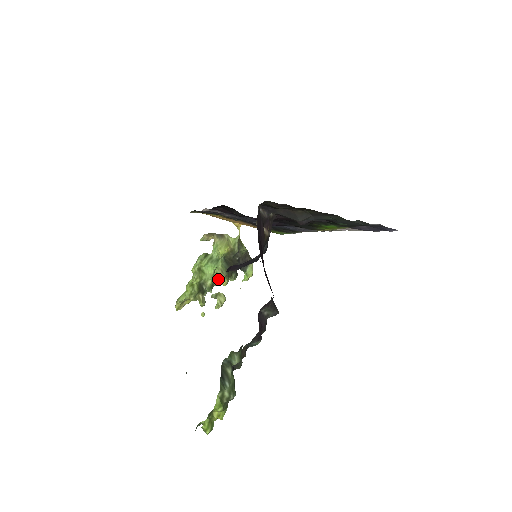
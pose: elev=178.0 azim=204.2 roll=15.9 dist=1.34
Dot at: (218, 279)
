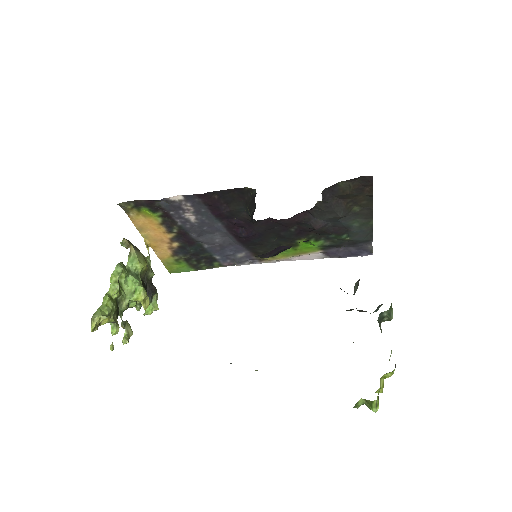
Dot at: (144, 297)
